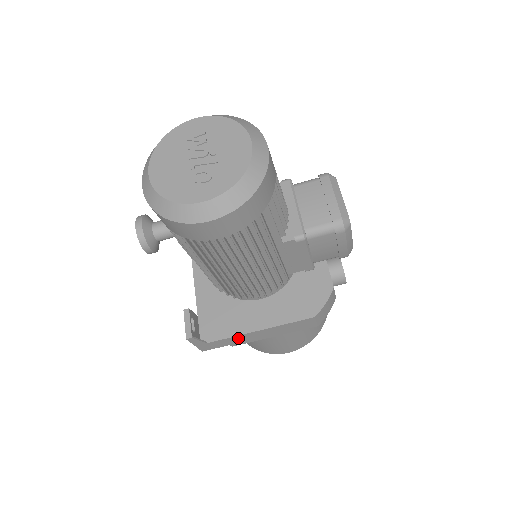
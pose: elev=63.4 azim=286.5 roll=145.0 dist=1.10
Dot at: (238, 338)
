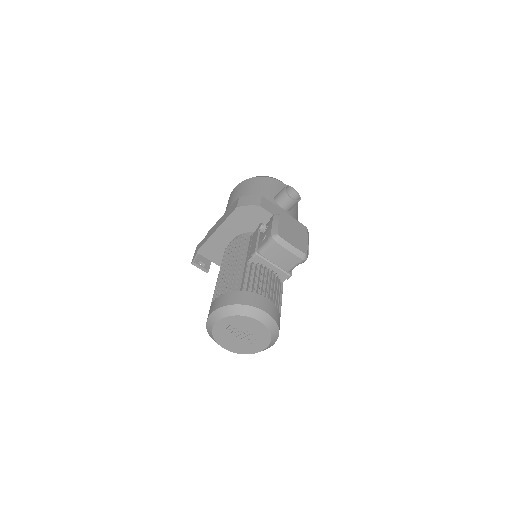
Dot at: occluded
